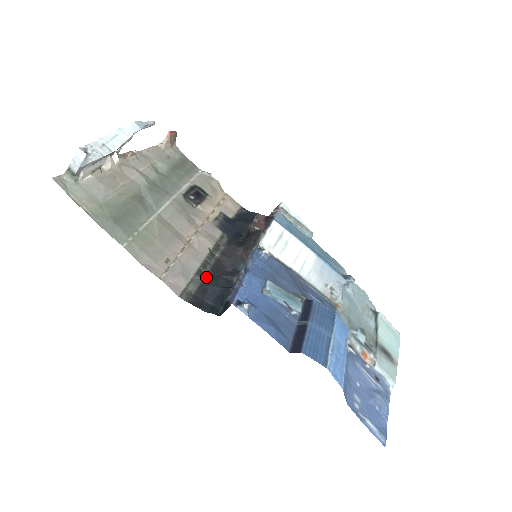
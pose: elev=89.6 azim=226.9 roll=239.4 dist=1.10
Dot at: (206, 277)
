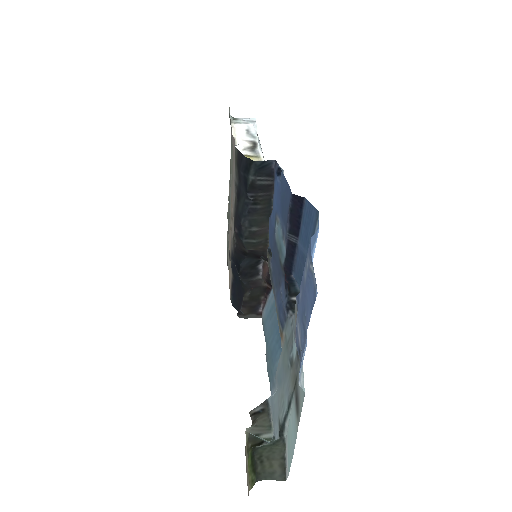
Dot at: (237, 192)
